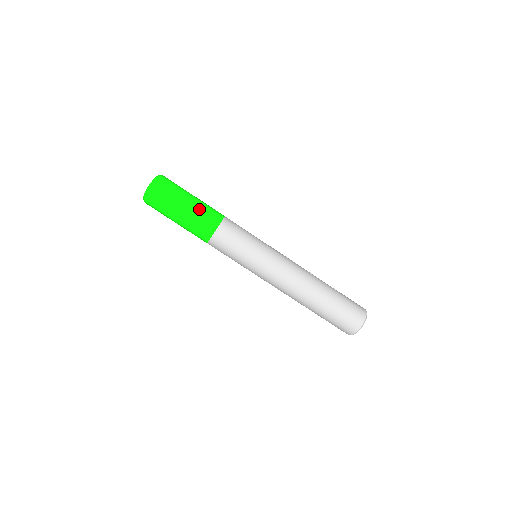
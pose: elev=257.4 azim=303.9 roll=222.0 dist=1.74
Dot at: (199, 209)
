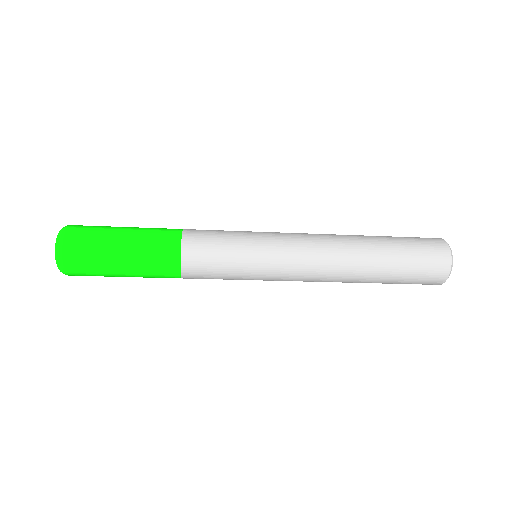
Dot at: (141, 270)
